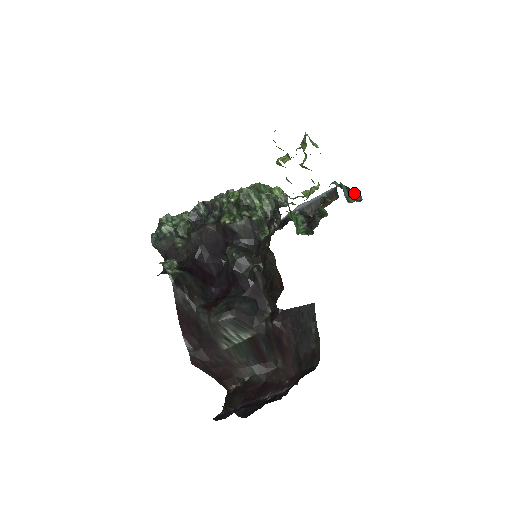
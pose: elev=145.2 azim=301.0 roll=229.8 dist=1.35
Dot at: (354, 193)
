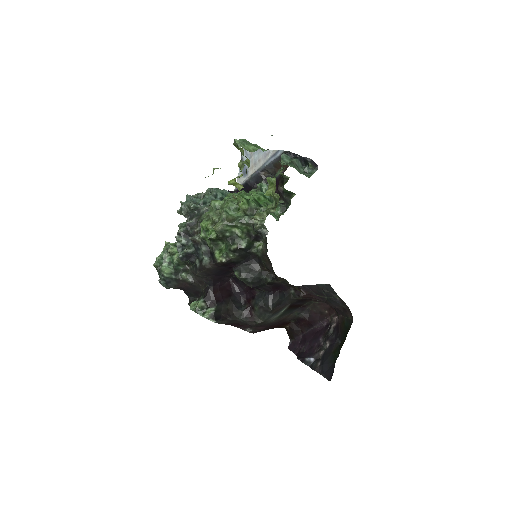
Dot at: (308, 163)
